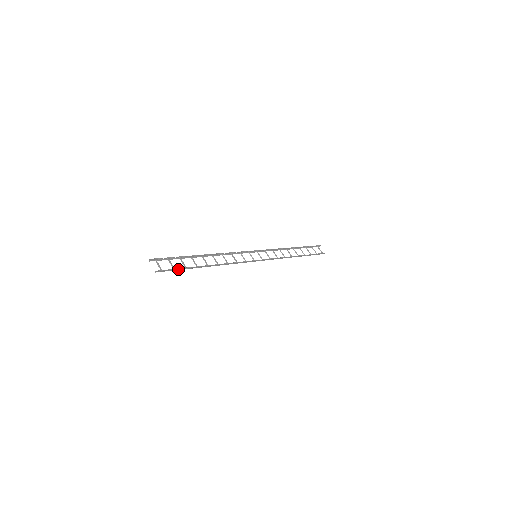
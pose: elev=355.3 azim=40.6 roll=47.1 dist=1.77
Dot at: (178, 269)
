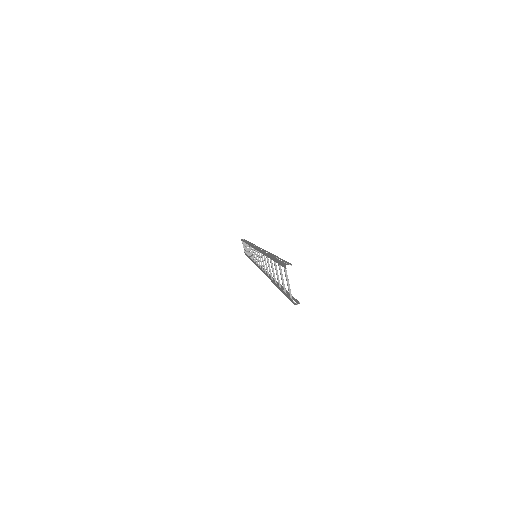
Dot at: (283, 291)
